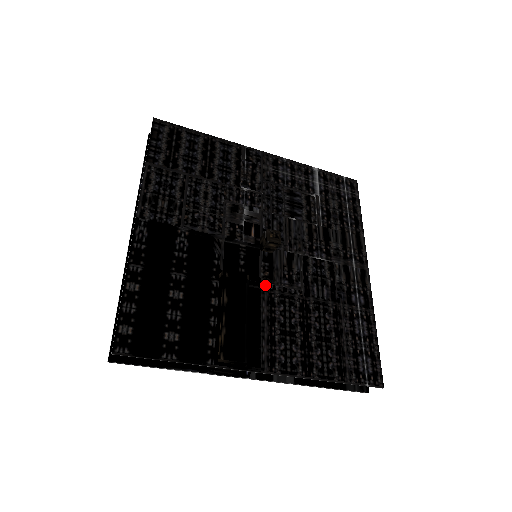
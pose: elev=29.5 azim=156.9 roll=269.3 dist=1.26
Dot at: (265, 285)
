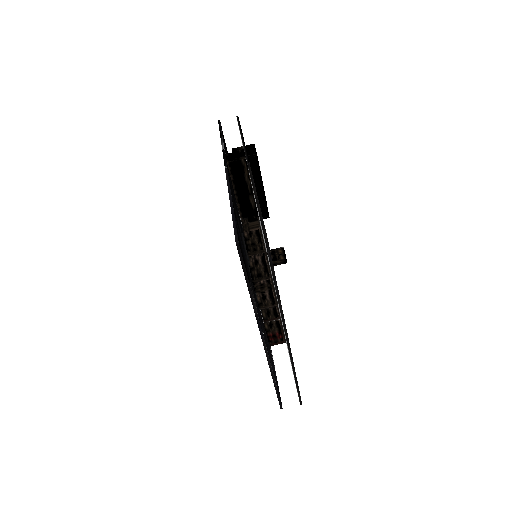
Dot at: occluded
